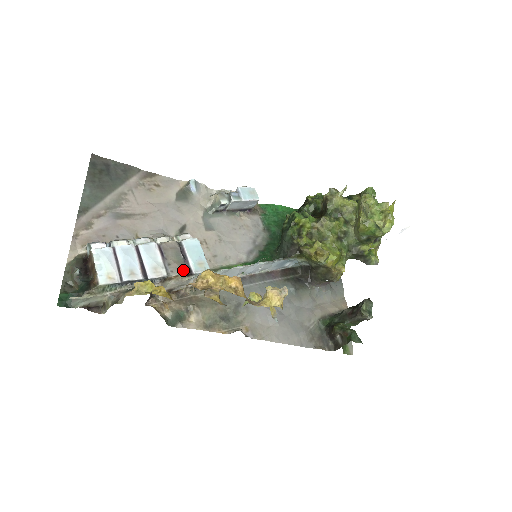
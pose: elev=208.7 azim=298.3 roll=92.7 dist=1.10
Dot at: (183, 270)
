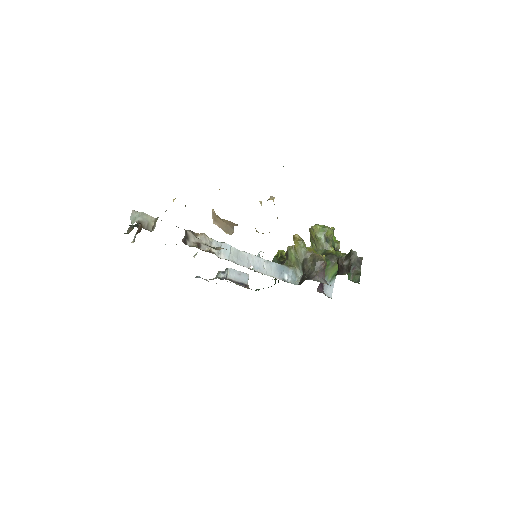
Dot at: occluded
